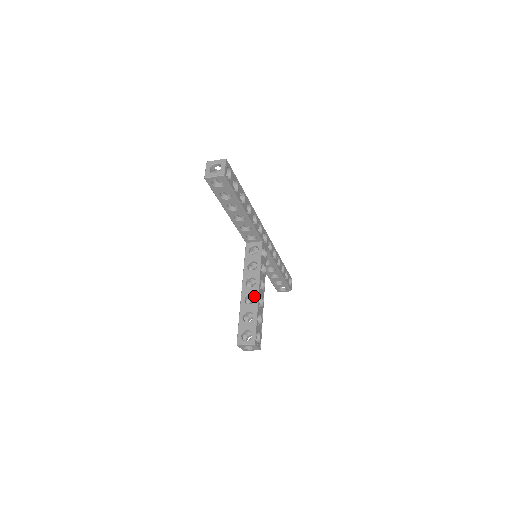
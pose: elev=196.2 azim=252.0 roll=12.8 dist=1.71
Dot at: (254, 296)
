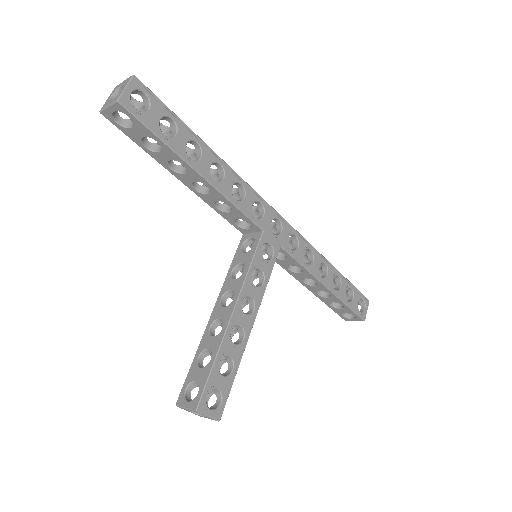
Dot at: (223, 323)
